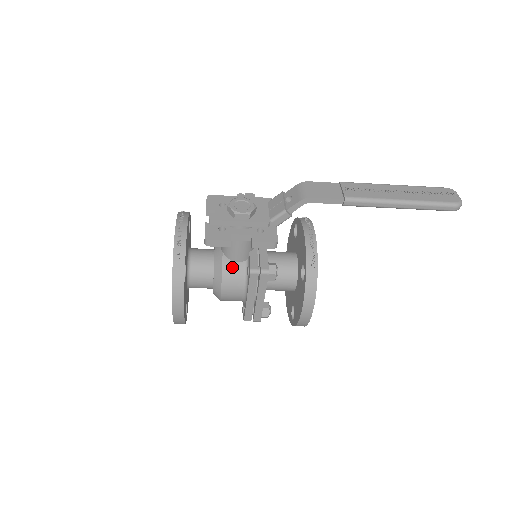
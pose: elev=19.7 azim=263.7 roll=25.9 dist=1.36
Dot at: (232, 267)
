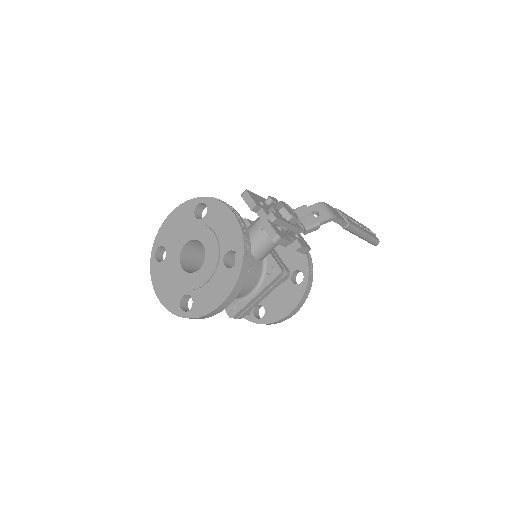
Dot at: (255, 264)
